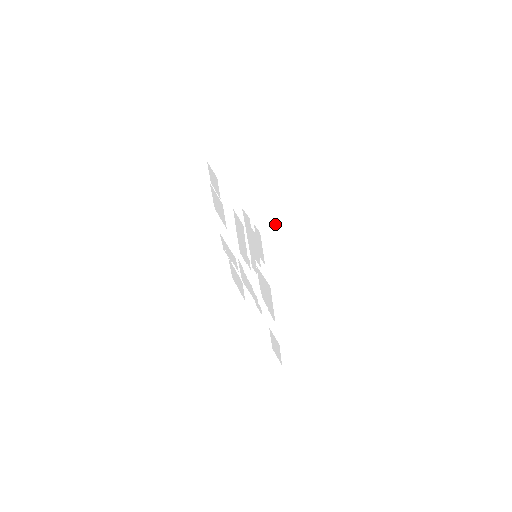
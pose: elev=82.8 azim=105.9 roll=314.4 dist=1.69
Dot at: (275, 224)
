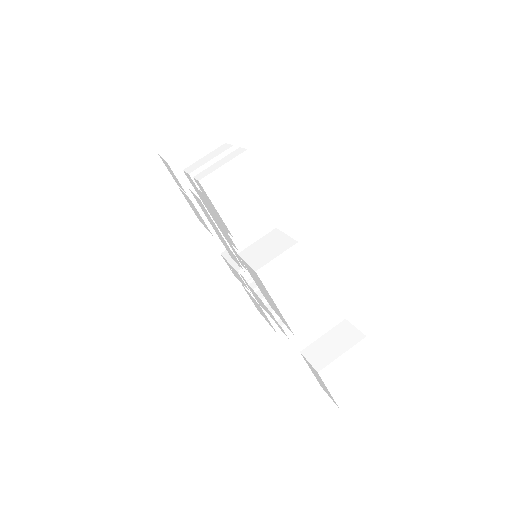
Dot at: (221, 163)
